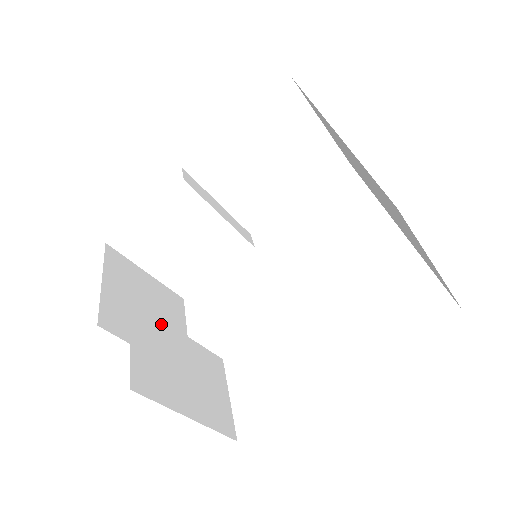
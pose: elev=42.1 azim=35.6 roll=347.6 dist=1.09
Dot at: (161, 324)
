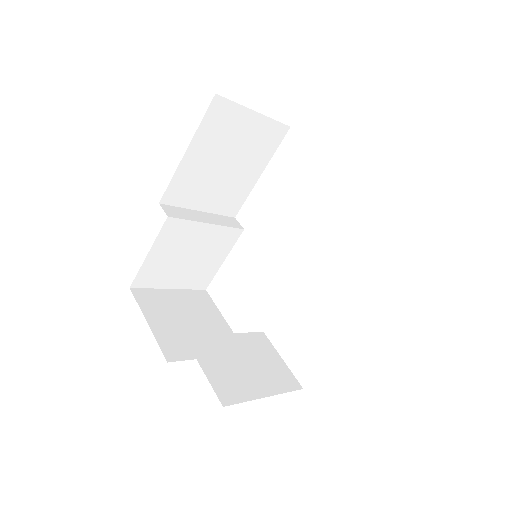
Dot at: (212, 339)
